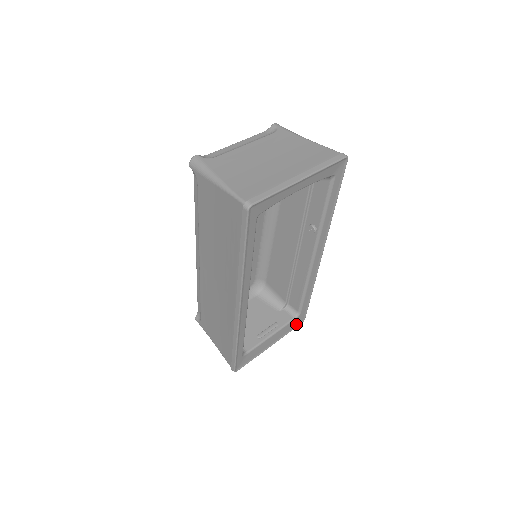
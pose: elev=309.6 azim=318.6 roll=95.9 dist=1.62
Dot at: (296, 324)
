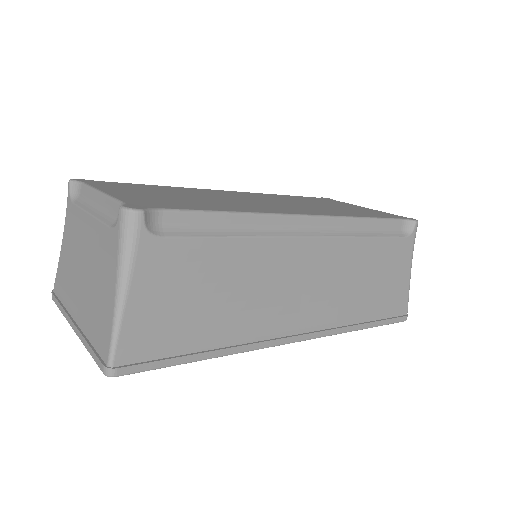
Dot at: occluded
